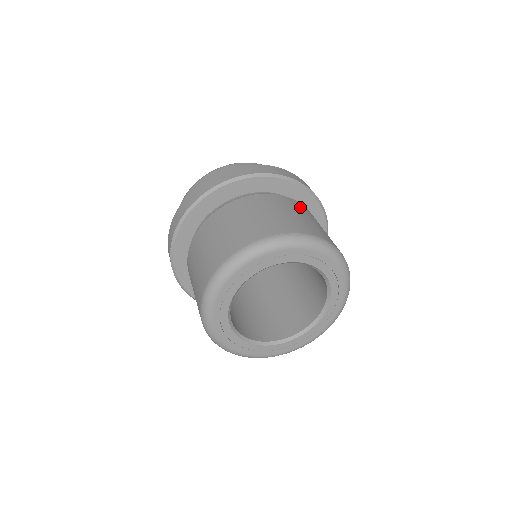
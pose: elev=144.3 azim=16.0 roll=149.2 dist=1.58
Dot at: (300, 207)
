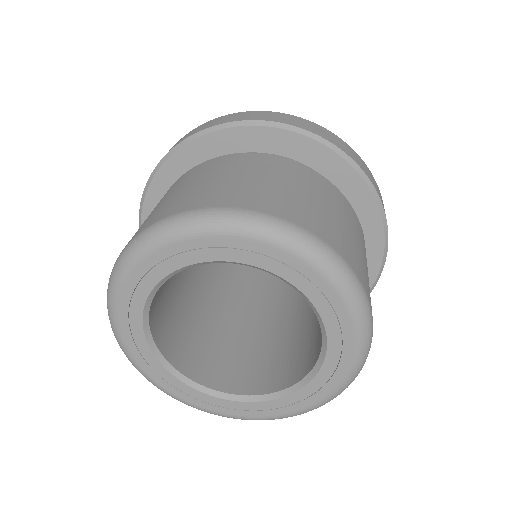
Dot at: (314, 181)
